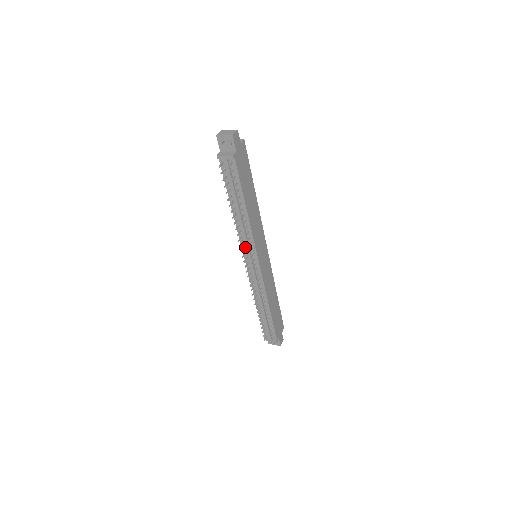
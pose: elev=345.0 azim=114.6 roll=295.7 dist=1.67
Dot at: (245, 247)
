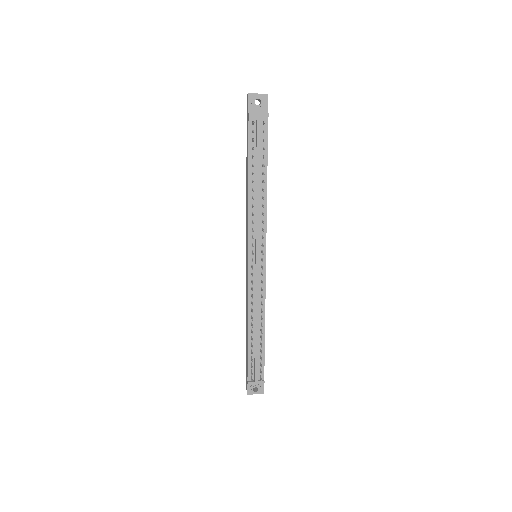
Dot at: (253, 237)
